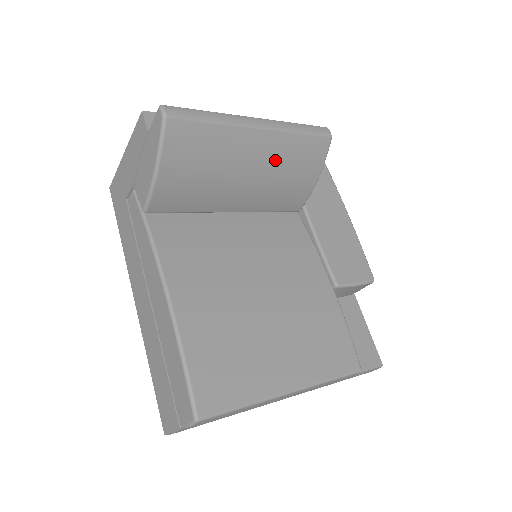
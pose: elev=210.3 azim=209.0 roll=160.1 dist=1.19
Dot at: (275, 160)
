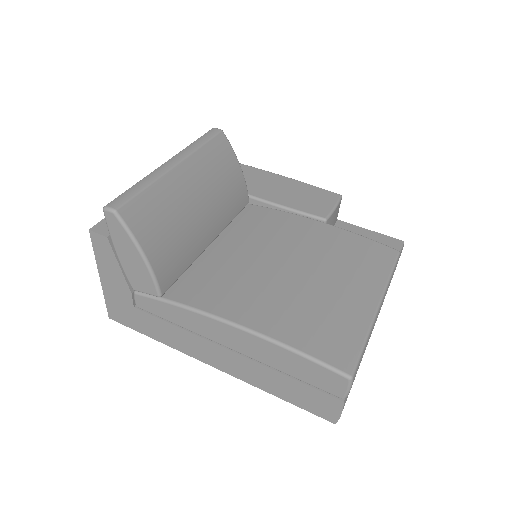
Dot at: (205, 178)
